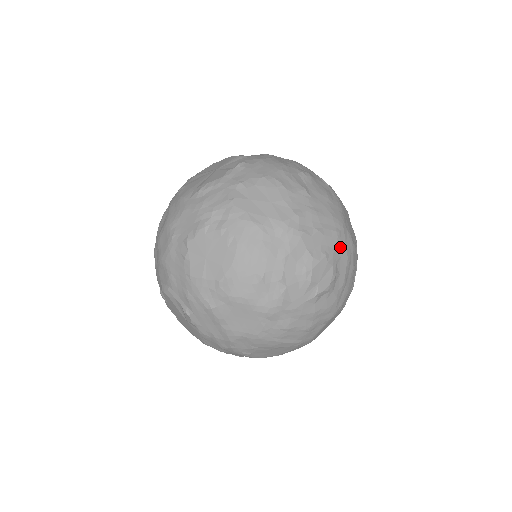
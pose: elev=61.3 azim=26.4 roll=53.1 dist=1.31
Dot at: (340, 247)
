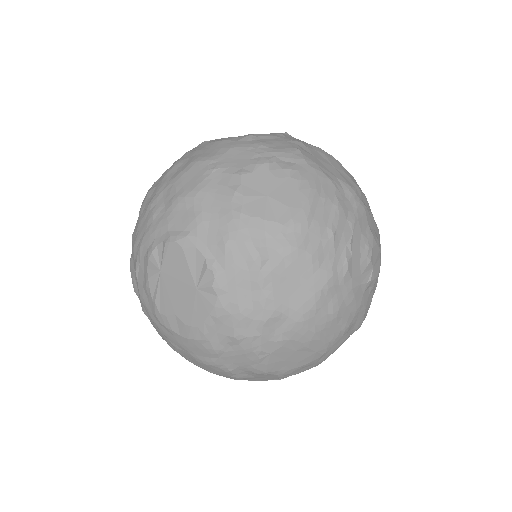
Dot at: occluded
